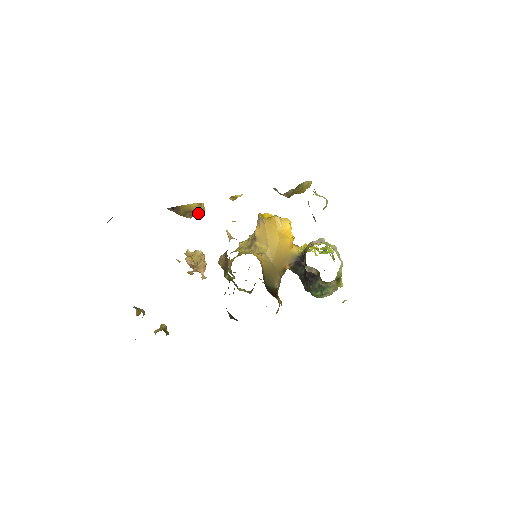
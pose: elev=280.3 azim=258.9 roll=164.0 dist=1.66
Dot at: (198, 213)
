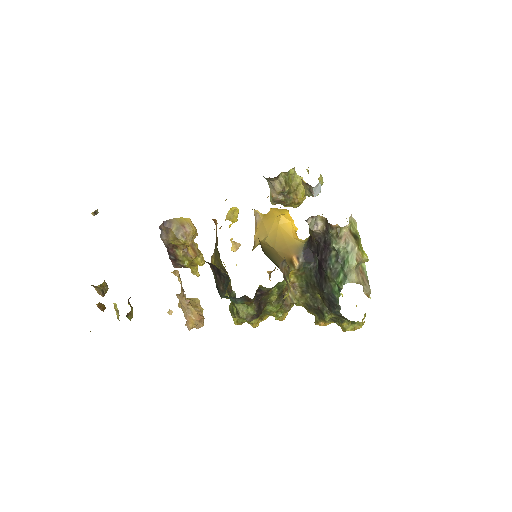
Dot at: (195, 256)
